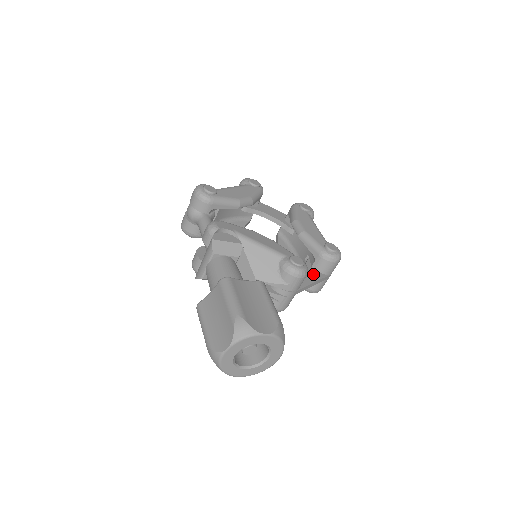
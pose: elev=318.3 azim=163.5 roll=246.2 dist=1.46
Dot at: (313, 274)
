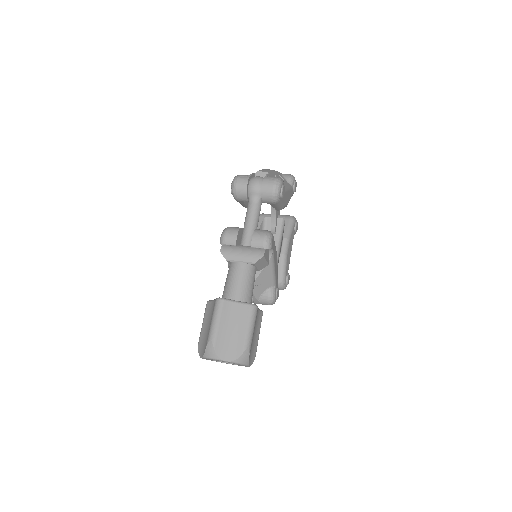
Dot at: occluded
